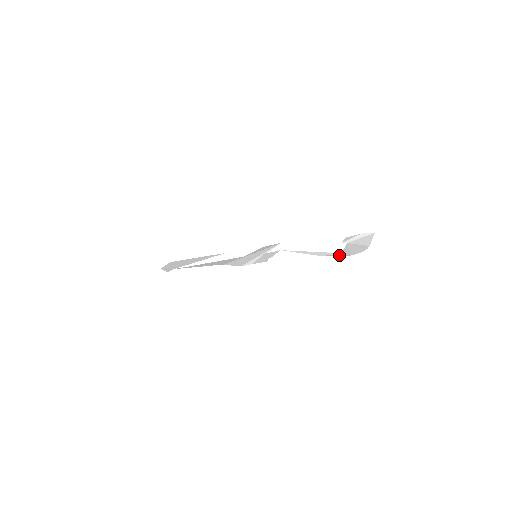
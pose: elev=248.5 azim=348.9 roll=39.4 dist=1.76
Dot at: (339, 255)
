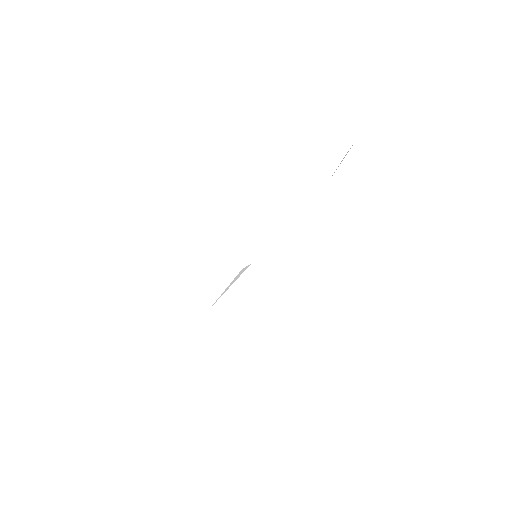
Dot at: occluded
